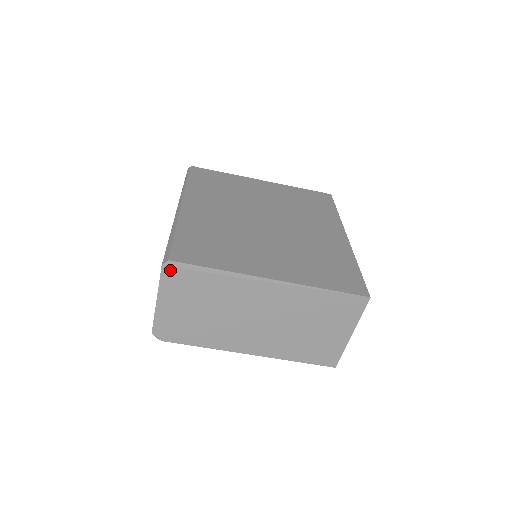
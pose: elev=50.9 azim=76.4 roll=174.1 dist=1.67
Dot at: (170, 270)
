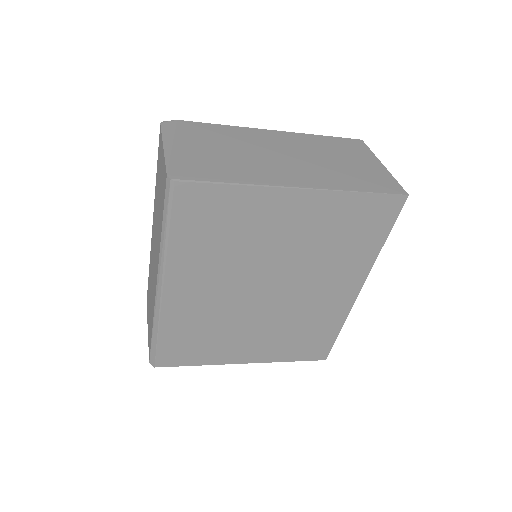
Dot at: occluded
